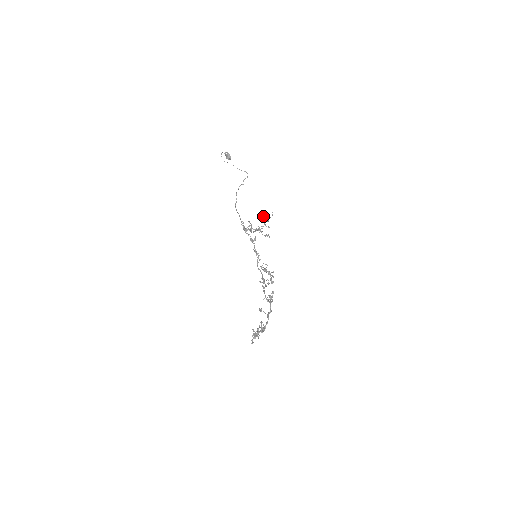
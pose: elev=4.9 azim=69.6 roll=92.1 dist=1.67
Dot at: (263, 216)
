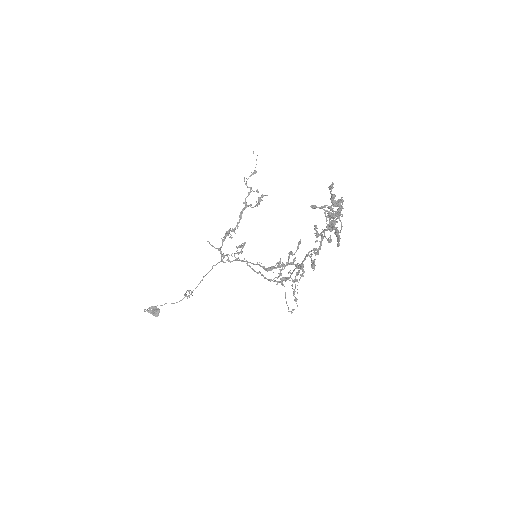
Dot at: (244, 179)
